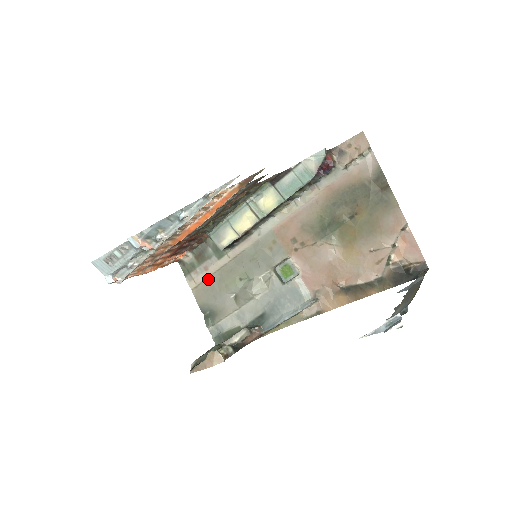
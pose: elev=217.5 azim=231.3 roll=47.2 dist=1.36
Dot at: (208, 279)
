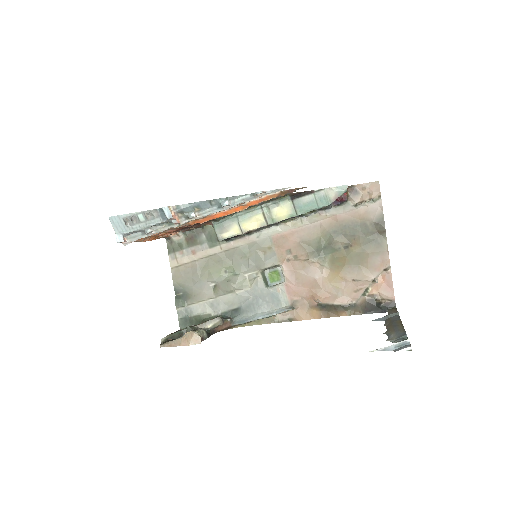
Dot at: (192, 263)
